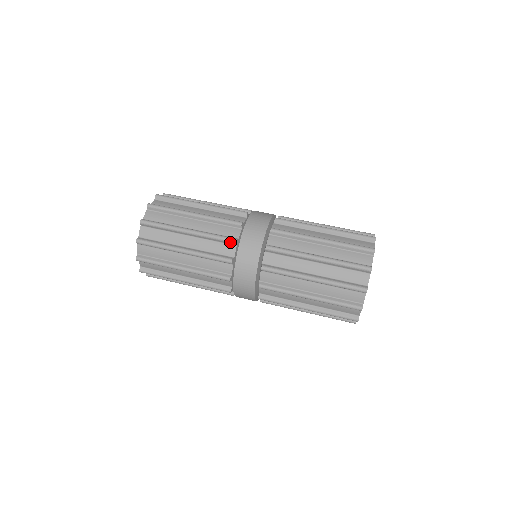
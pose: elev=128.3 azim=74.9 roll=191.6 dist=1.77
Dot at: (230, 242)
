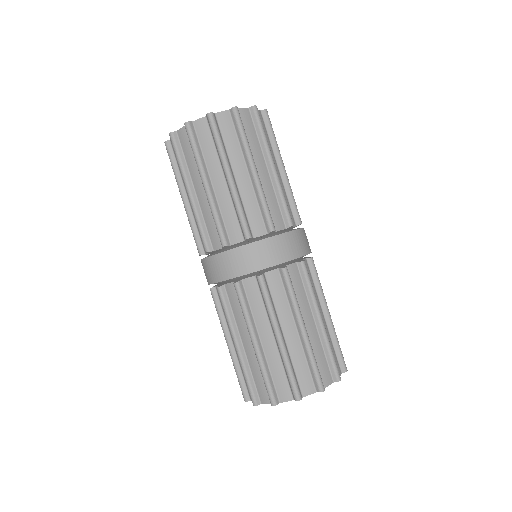
Dot at: (244, 232)
